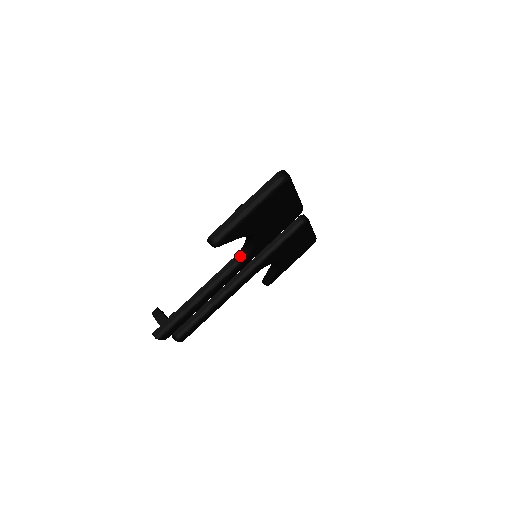
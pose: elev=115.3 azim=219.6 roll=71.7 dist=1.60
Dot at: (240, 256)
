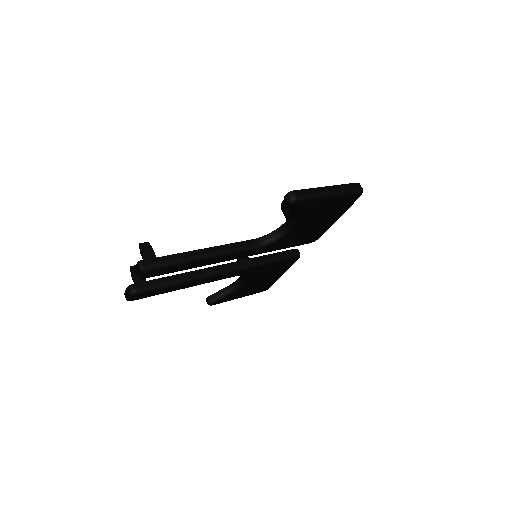
Dot at: (261, 241)
